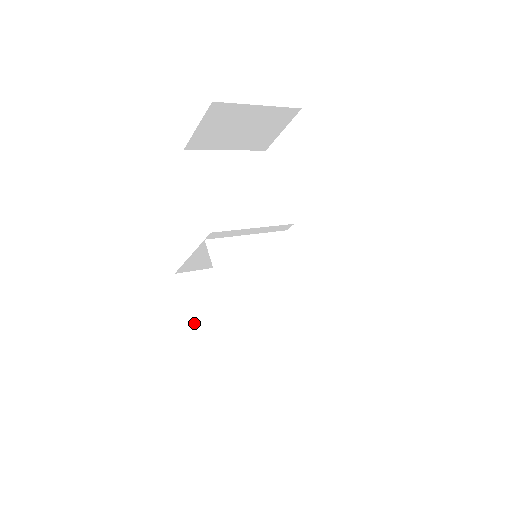
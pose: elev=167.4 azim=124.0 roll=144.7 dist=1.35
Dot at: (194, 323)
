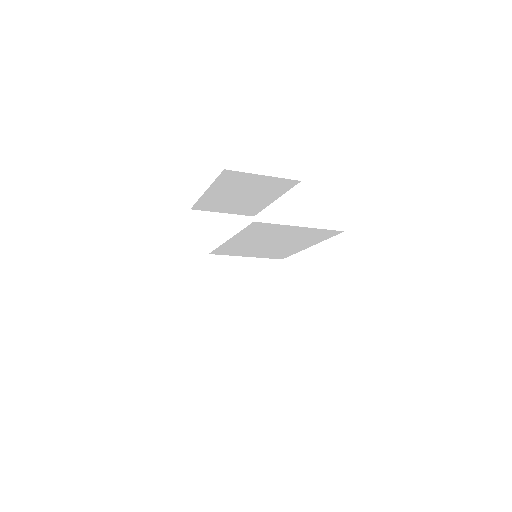
Dot at: occluded
